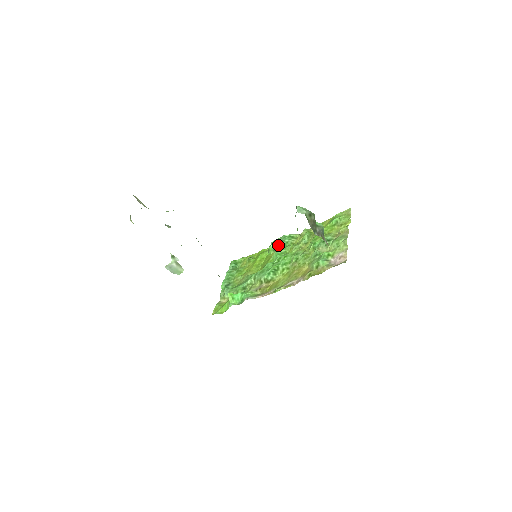
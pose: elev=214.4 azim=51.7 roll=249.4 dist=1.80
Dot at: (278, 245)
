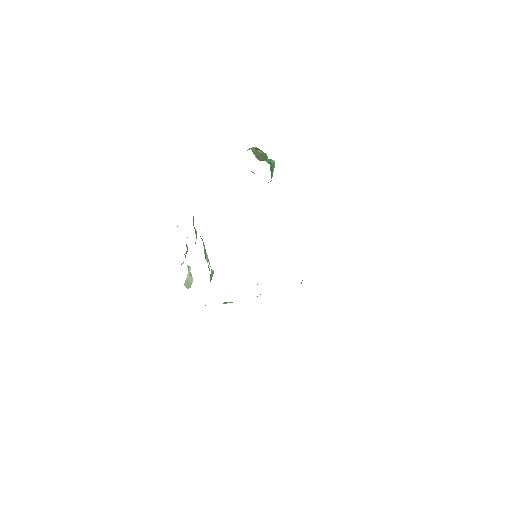
Dot at: occluded
